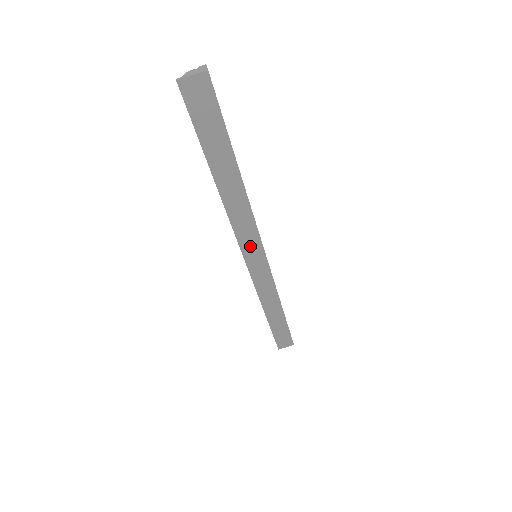
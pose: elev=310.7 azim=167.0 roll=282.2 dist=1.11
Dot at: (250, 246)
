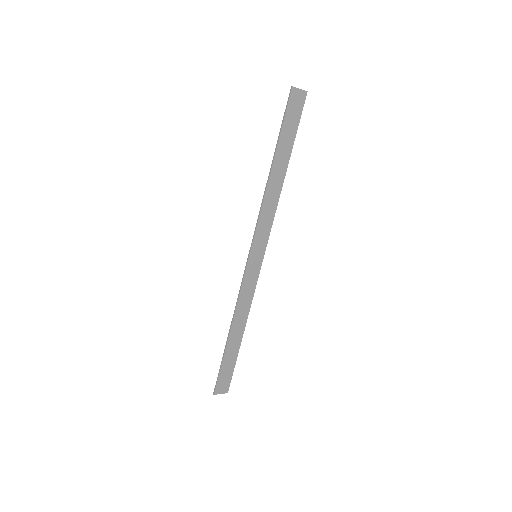
Dot at: (260, 241)
